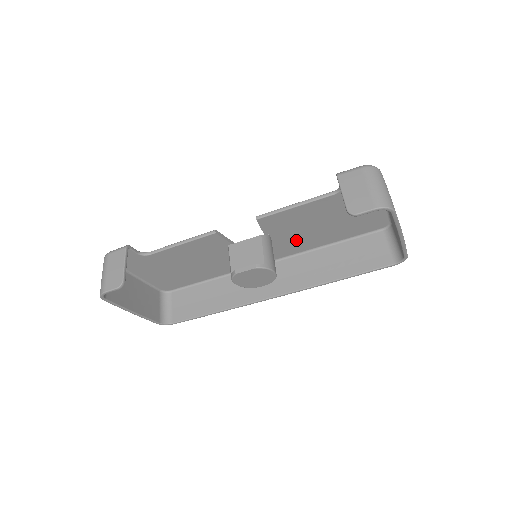
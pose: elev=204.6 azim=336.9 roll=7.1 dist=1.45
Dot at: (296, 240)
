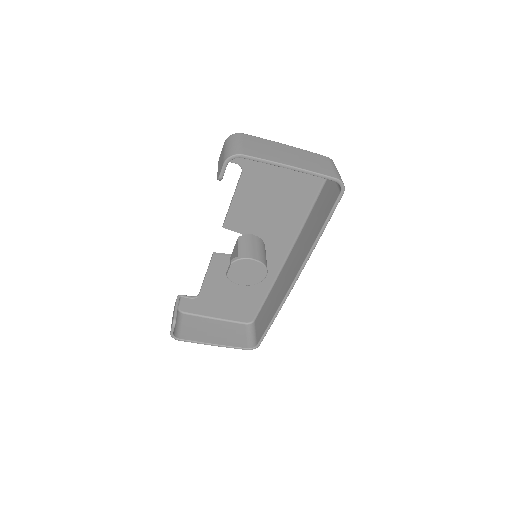
Dot at: (277, 226)
